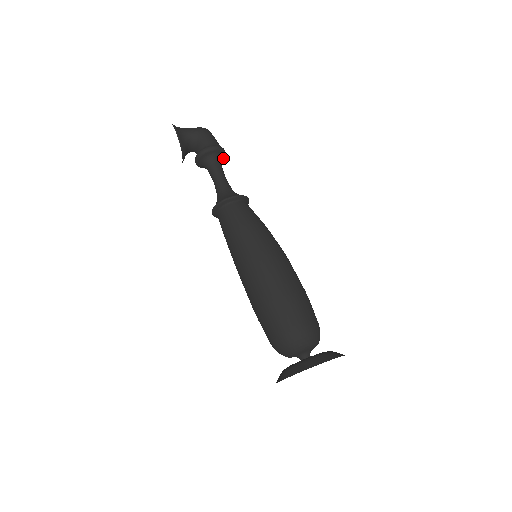
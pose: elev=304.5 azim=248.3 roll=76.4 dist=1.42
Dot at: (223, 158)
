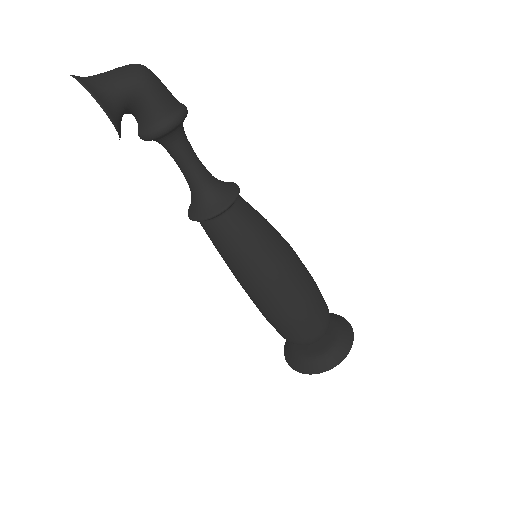
Dot at: occluded
